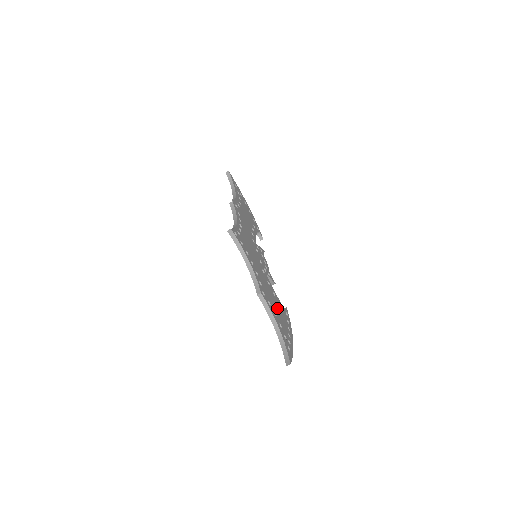
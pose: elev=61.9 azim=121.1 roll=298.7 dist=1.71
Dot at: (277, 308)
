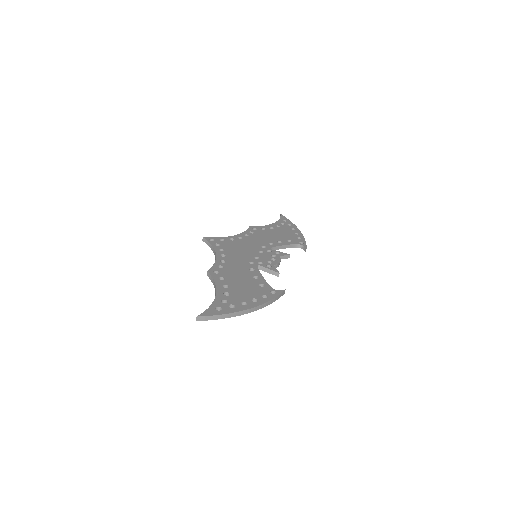
Dot at: (243, 285)
